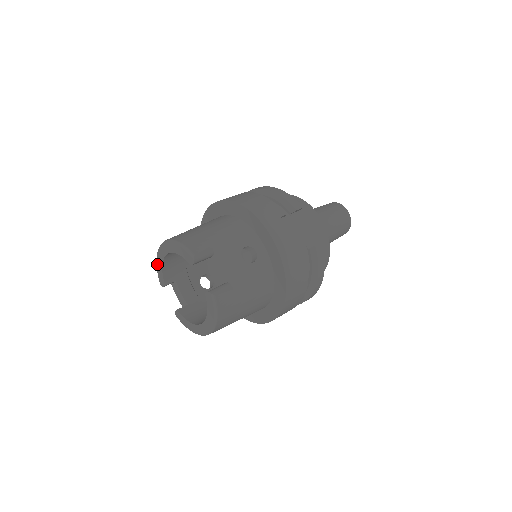
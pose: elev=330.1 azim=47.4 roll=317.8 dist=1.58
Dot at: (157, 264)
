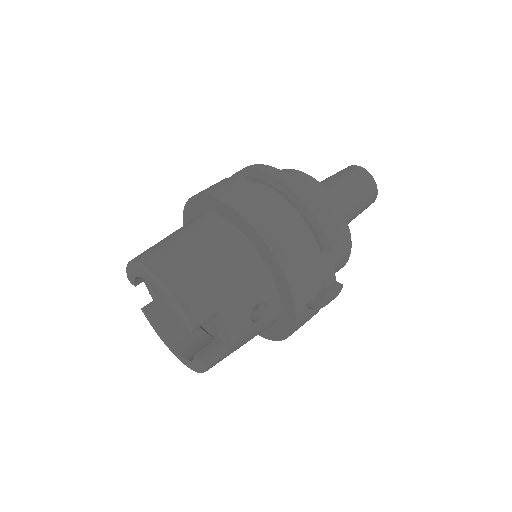
Dot at: (129, 267)
